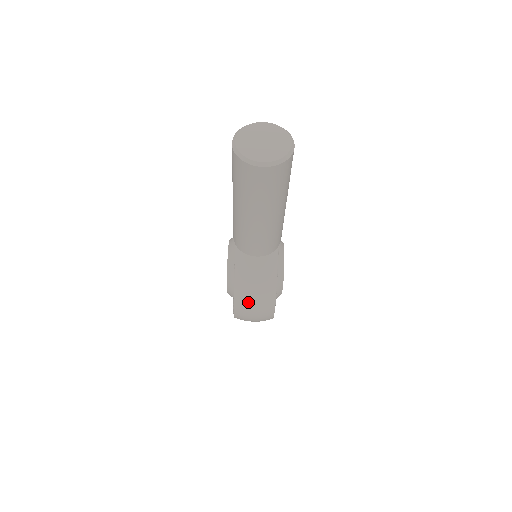
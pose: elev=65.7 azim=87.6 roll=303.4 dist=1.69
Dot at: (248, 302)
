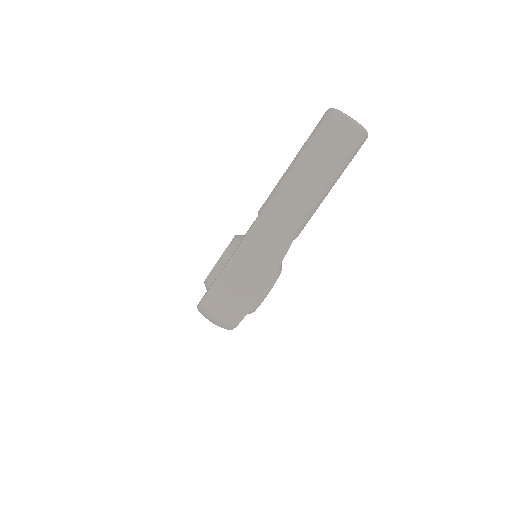
Dot at: (246, 263)
